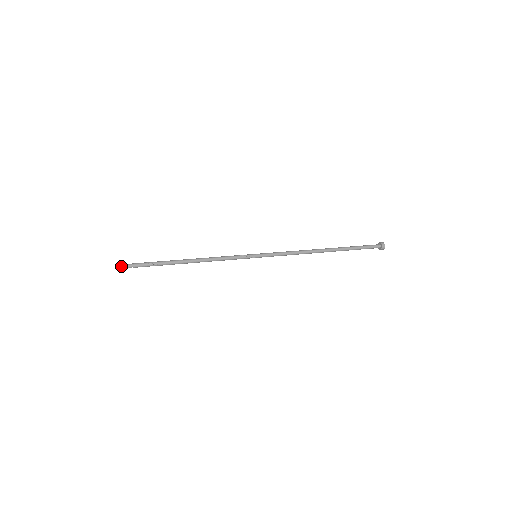
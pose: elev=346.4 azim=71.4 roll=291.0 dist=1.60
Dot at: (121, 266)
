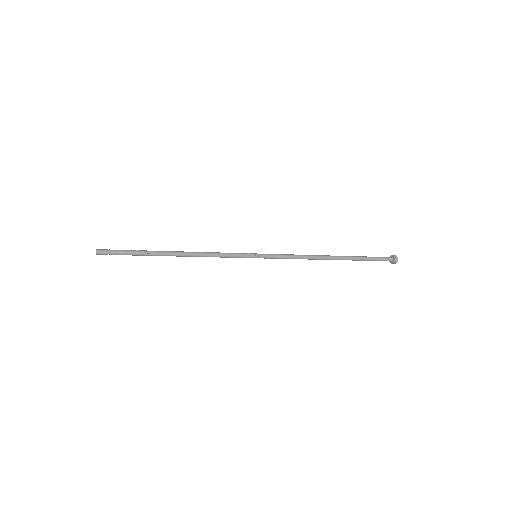
Dot at: occluded
